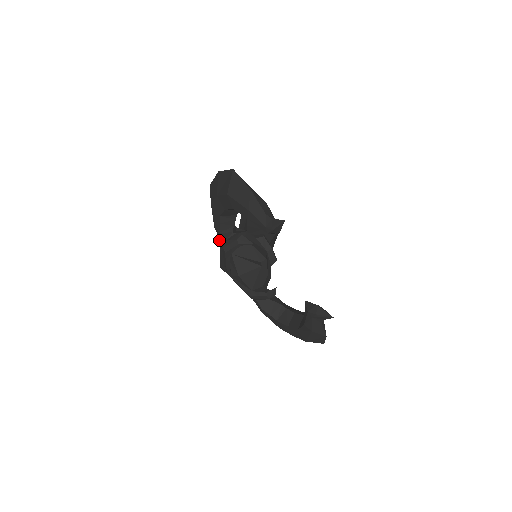
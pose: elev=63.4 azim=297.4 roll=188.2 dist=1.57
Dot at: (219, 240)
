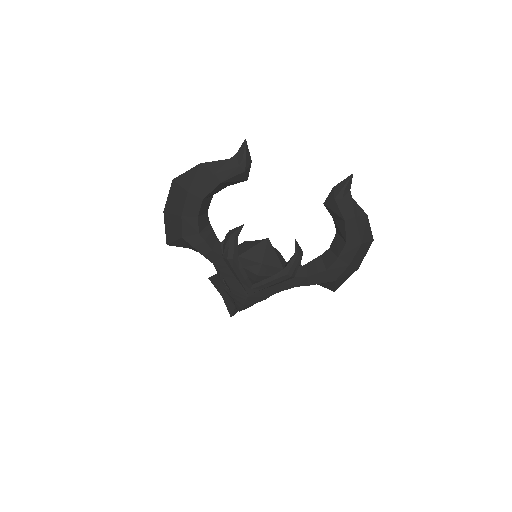
Dot at: (218, 268)
